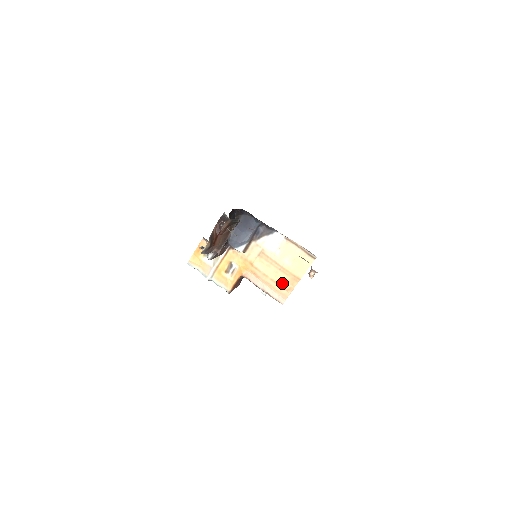
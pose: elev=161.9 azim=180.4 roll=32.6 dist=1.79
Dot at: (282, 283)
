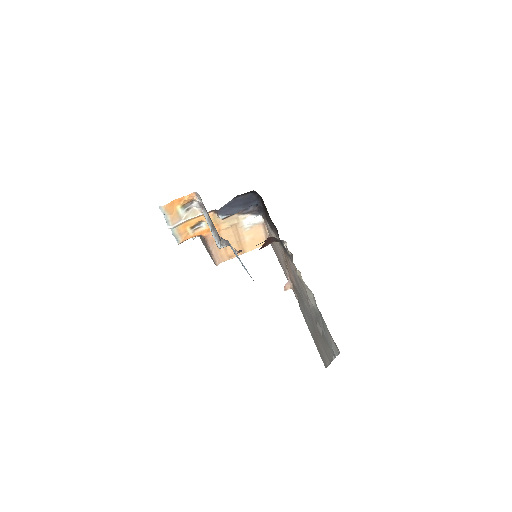
Dot at: (230, 251)
